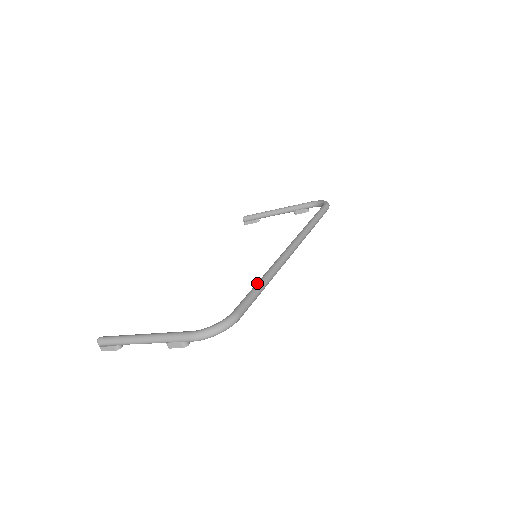
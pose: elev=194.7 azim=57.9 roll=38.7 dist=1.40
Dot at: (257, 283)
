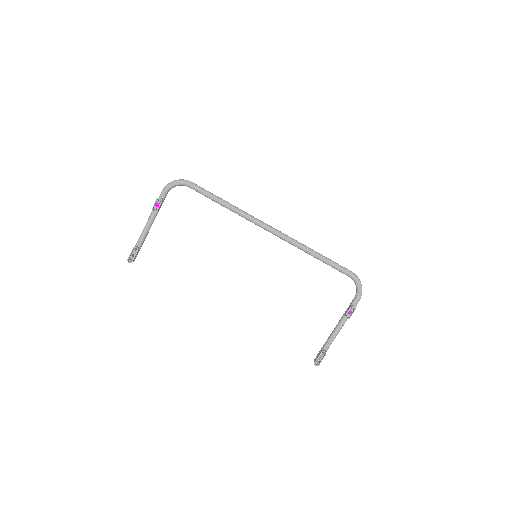
Dot at: occluded
